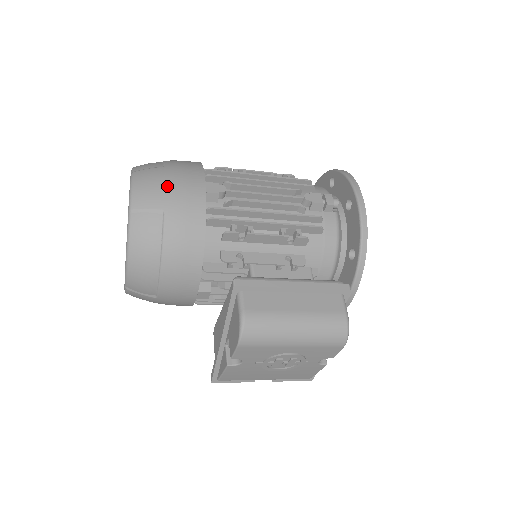
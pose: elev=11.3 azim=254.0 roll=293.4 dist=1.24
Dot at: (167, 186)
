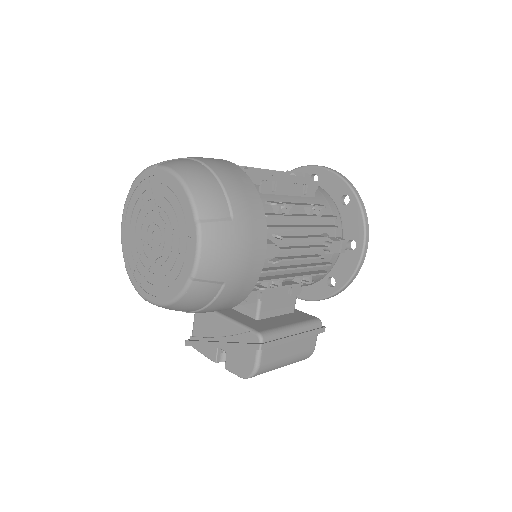
Dot at: (235, 257)
